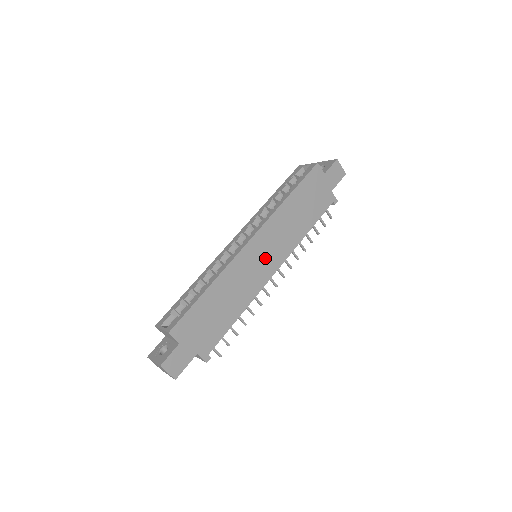
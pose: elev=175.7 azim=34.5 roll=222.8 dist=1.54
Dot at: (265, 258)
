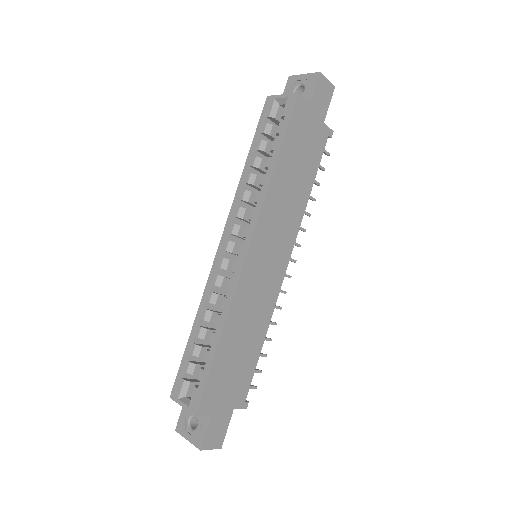
Dot at: (271, 260)
